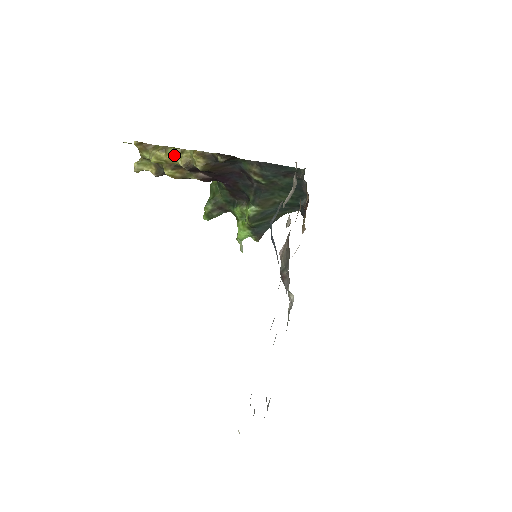
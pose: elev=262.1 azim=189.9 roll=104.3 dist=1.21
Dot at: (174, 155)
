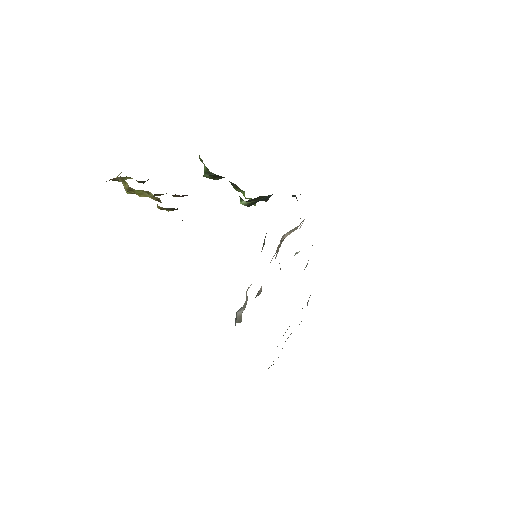
Dot at: (142, 194)
